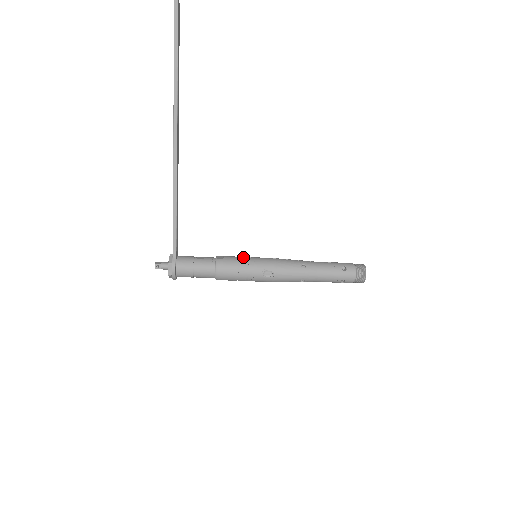
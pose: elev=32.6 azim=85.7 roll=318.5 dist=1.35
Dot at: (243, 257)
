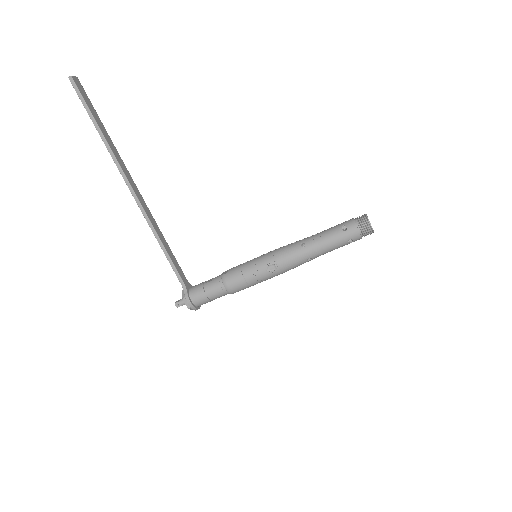
Dot at: (245, 262)
